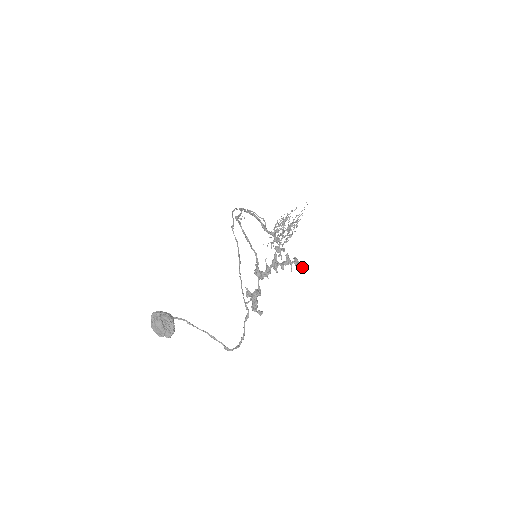
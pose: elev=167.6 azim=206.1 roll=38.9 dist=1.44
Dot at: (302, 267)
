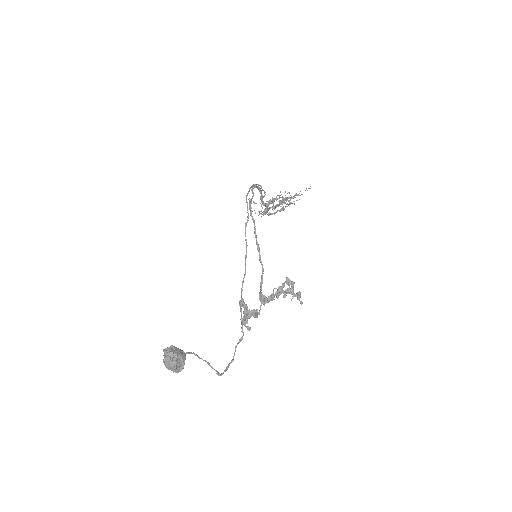
Dot at: occluded
